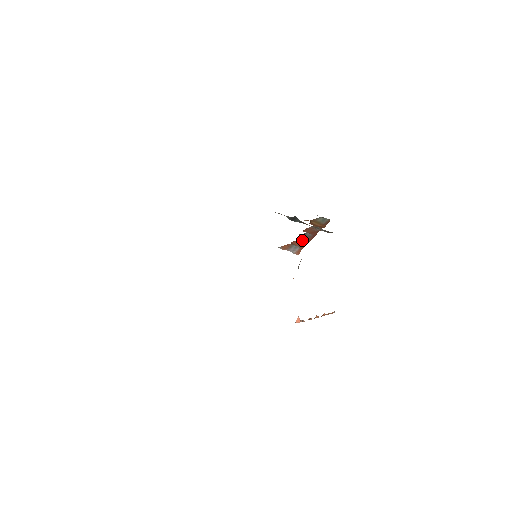
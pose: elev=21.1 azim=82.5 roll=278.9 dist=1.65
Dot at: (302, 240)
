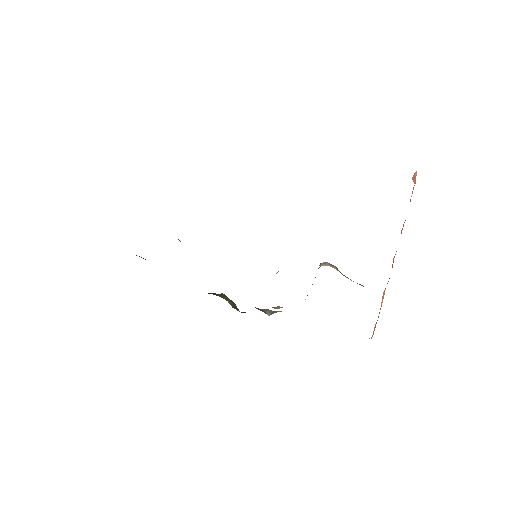
Dot at: occluded
